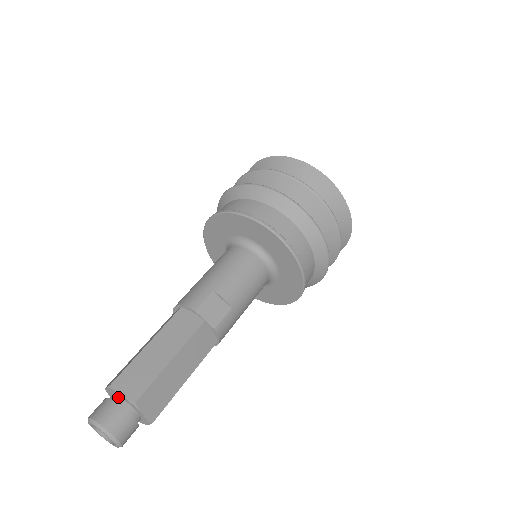
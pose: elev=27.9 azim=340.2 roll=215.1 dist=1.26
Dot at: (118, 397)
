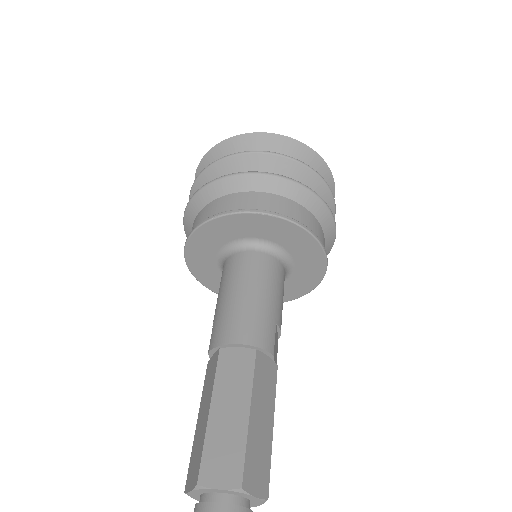
Dot at: (240, 497)
